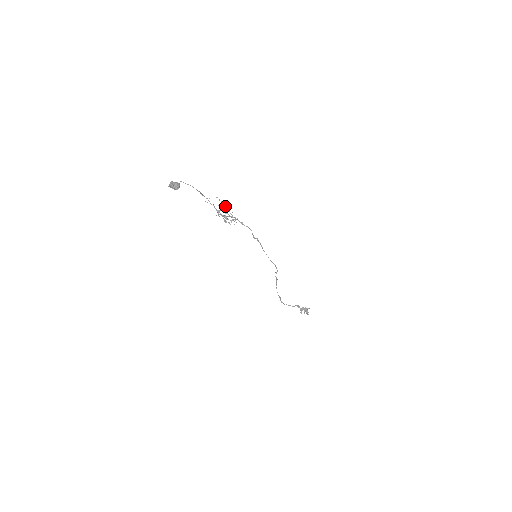
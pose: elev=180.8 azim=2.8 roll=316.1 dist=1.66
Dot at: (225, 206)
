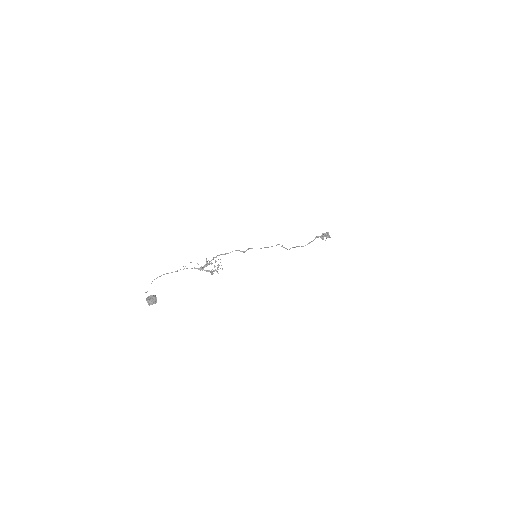
Dot at: occluded
